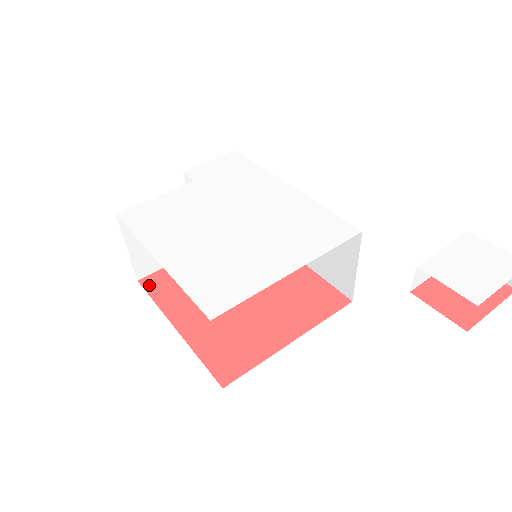
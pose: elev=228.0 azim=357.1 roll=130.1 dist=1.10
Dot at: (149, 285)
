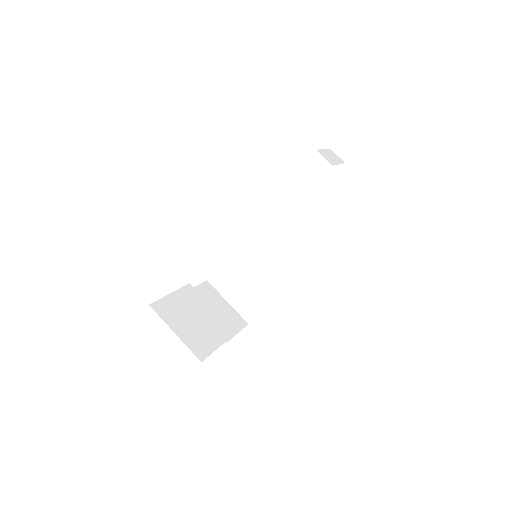
Dot at: occluded
